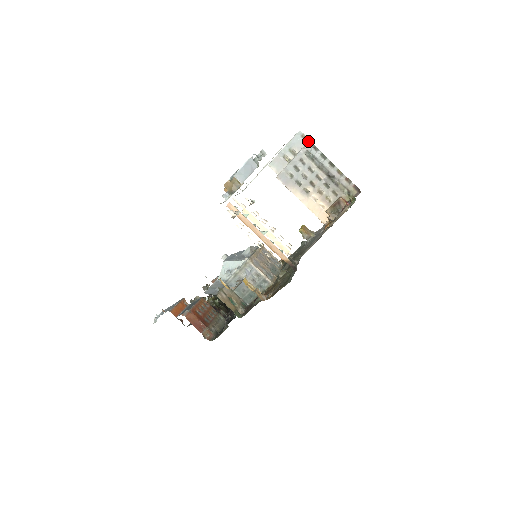
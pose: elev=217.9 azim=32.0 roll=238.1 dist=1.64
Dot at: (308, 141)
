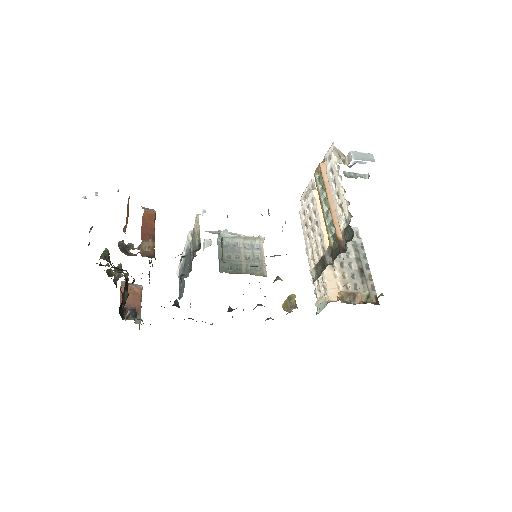
Dot at: (359, 238)
